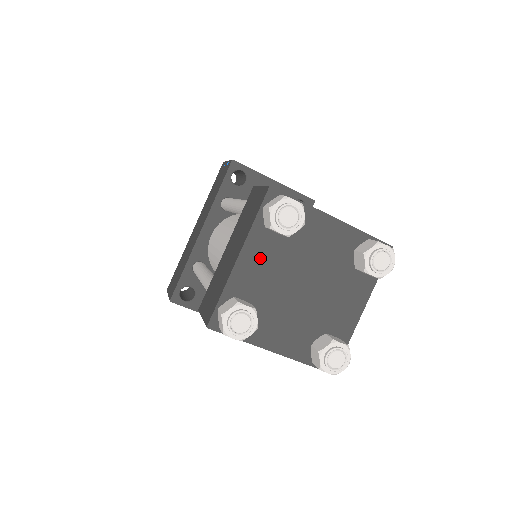
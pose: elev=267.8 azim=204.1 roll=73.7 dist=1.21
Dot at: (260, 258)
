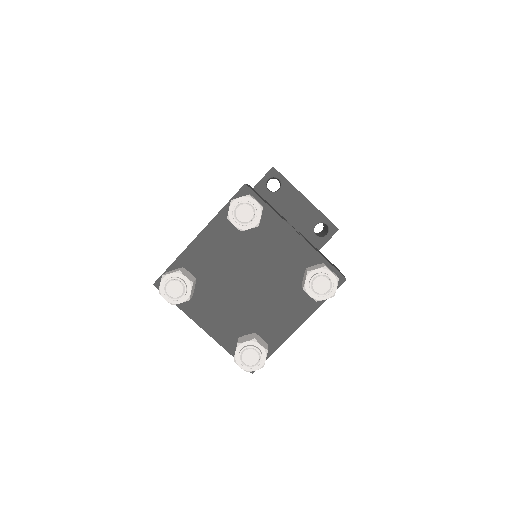
Dot at: (217, 243)
